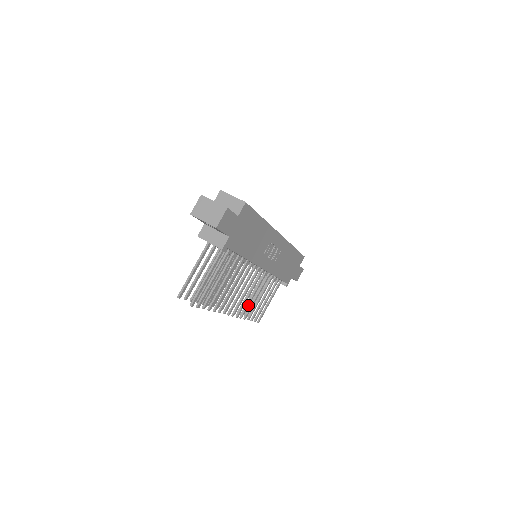
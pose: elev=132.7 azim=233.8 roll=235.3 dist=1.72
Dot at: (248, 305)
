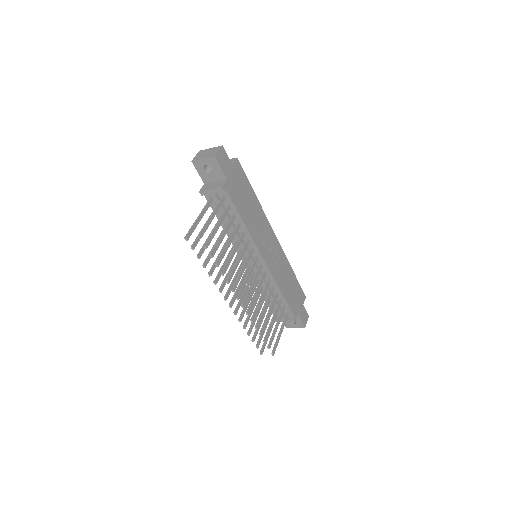
Dot at: (257, 309)
